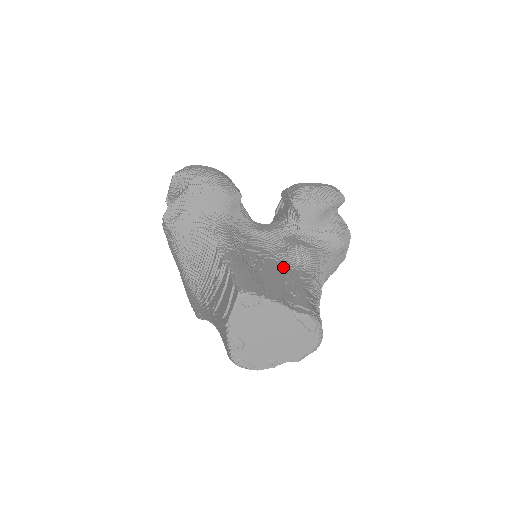
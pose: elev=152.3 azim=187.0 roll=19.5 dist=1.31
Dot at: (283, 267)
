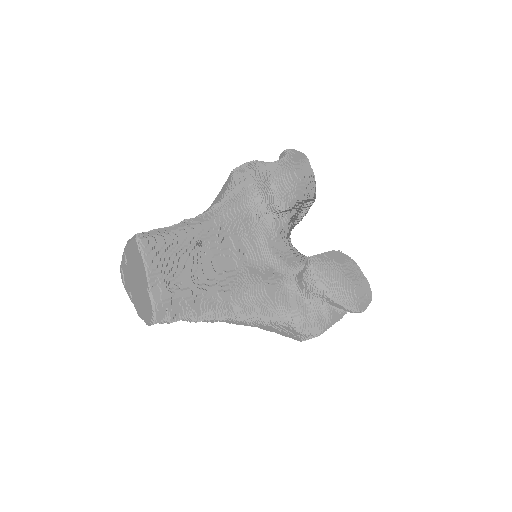
Dot at: (227, 274)
